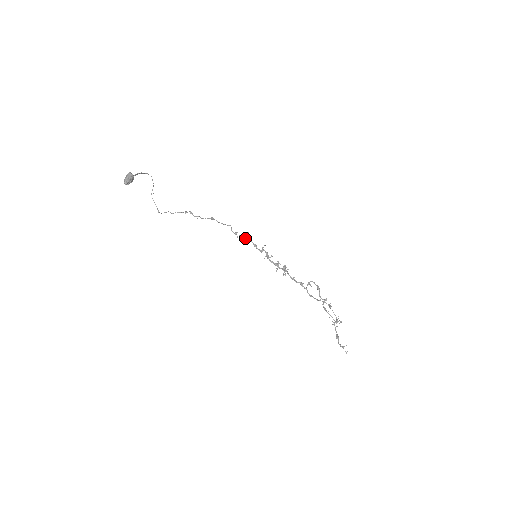
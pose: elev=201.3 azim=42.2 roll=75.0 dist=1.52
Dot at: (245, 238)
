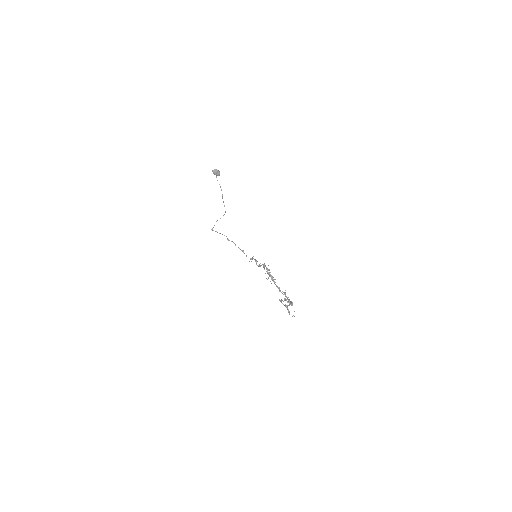
Dot at: (256, 263)
